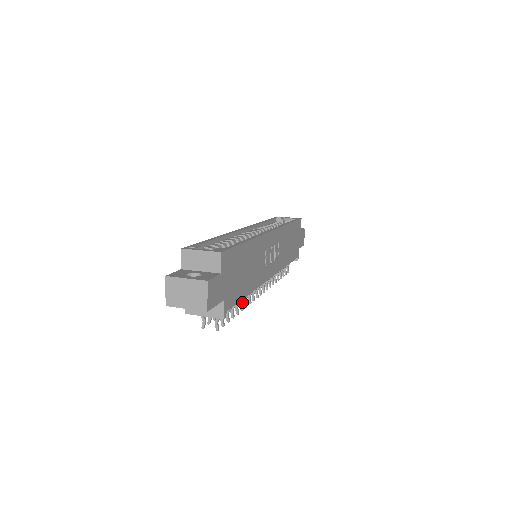
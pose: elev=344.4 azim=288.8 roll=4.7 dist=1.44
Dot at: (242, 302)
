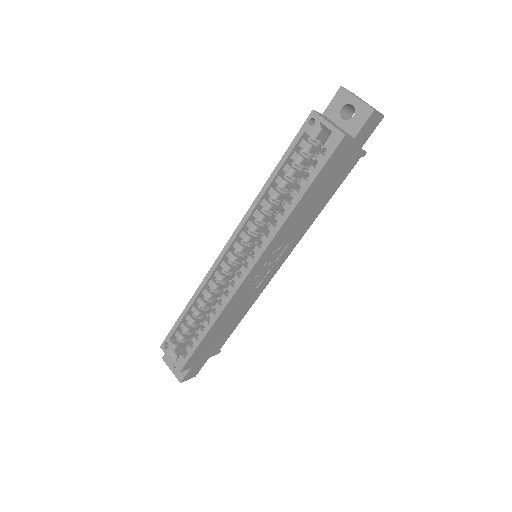
Dot at: occluded
